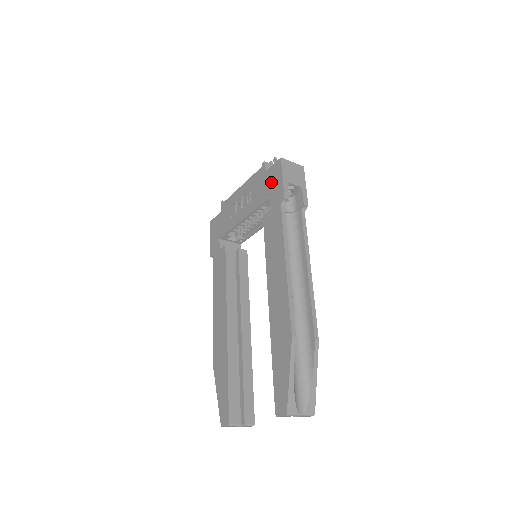
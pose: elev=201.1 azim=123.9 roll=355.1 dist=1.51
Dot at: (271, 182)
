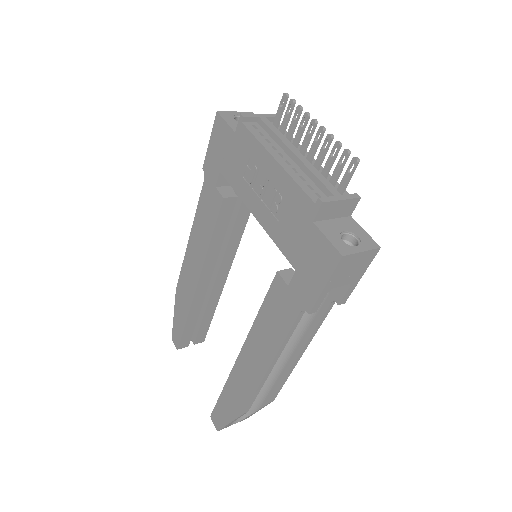
Dot at: (309, 258)
